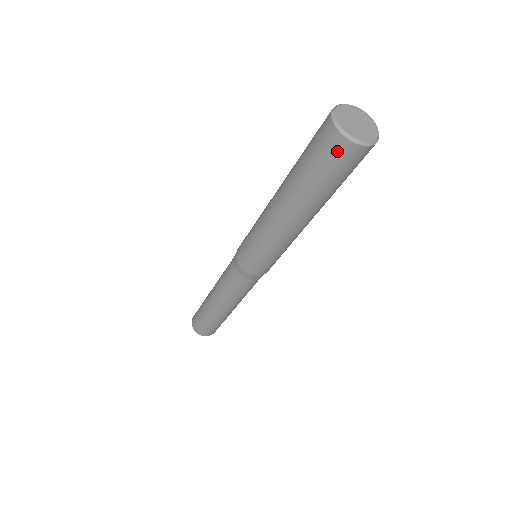
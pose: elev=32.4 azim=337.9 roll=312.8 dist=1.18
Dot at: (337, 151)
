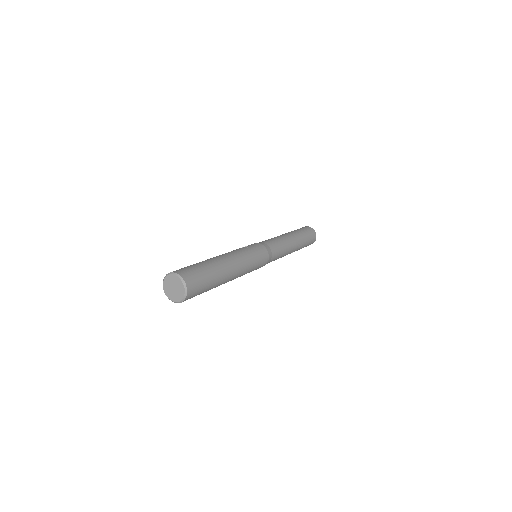
Dot at: occluded
